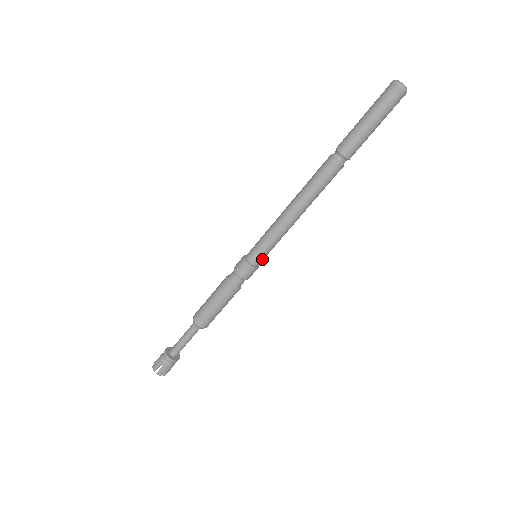
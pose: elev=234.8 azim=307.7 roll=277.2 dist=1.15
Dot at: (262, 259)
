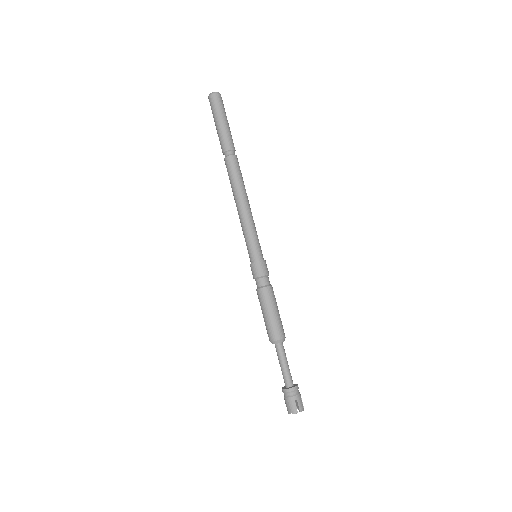
Dot at: (258, 252)
